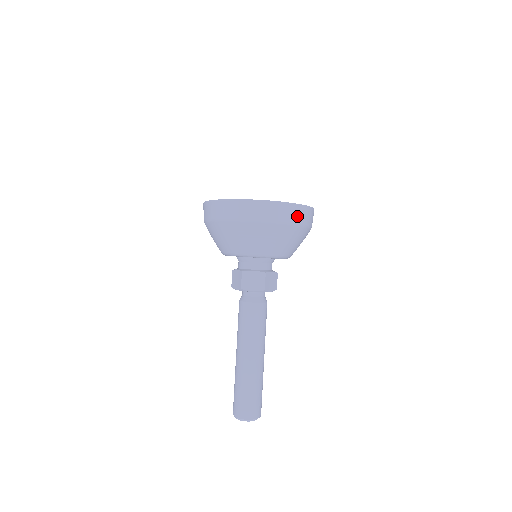
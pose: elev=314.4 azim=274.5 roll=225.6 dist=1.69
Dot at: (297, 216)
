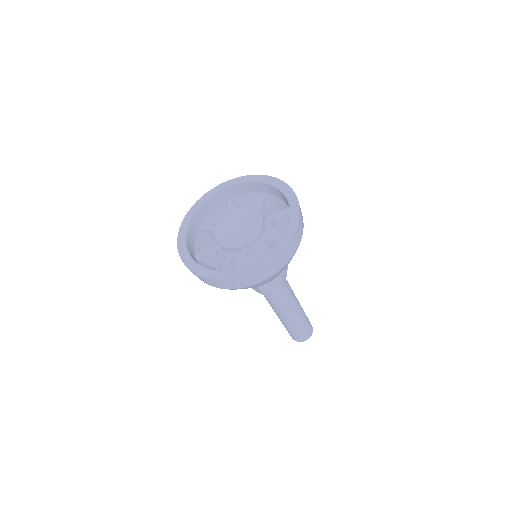
Dot at: (296, 242)
